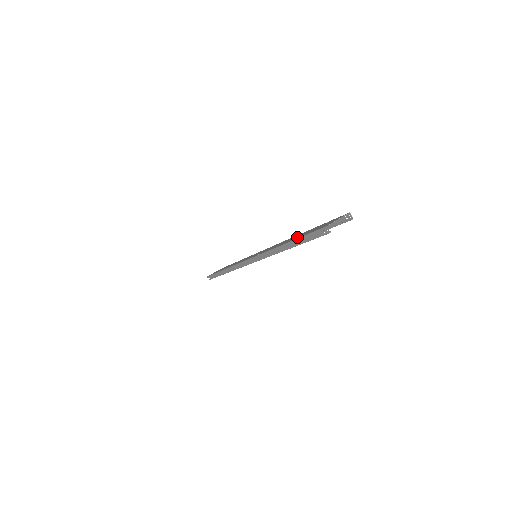
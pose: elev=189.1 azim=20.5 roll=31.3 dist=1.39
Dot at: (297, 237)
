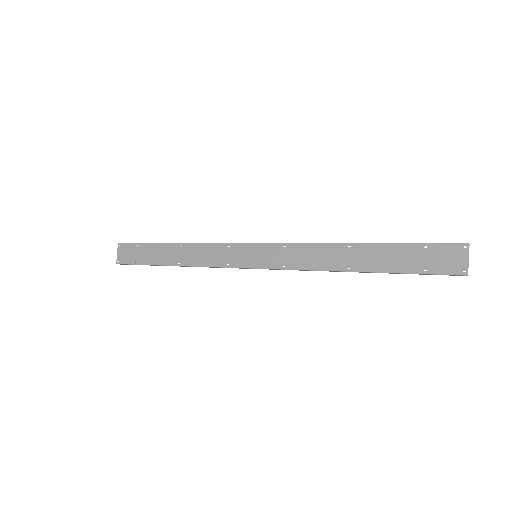
Dot at: (385, 266)
